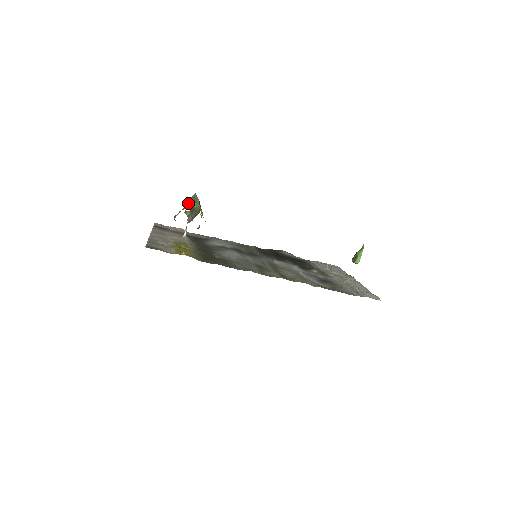
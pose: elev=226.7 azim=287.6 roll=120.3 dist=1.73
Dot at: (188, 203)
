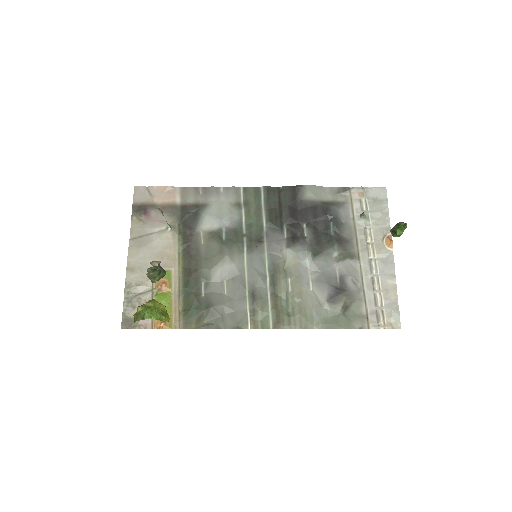
Dot at: occluded
